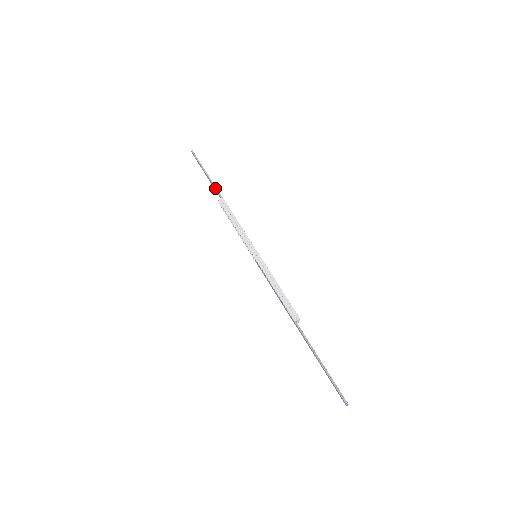
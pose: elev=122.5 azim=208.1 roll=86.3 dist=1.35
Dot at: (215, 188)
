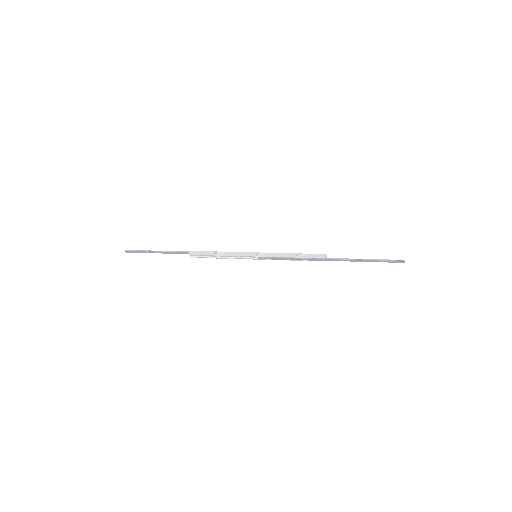
Dot at: (175, 252)
